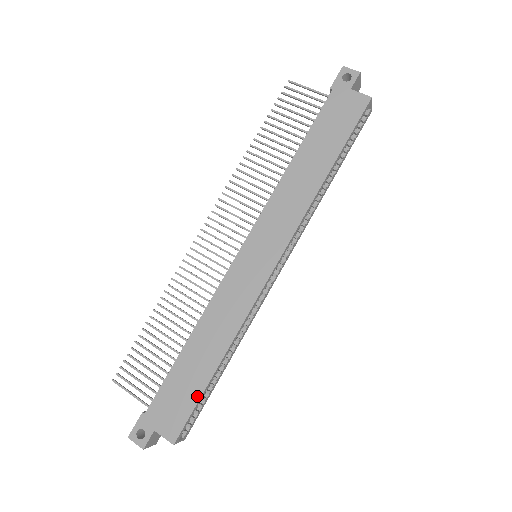
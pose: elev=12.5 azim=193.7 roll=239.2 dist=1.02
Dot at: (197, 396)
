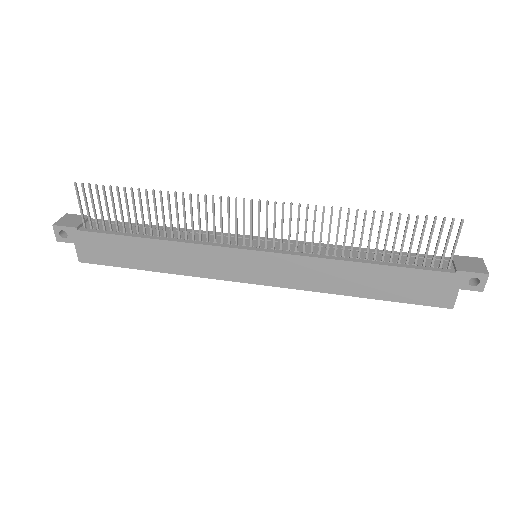
Dot at: (121, 265)
